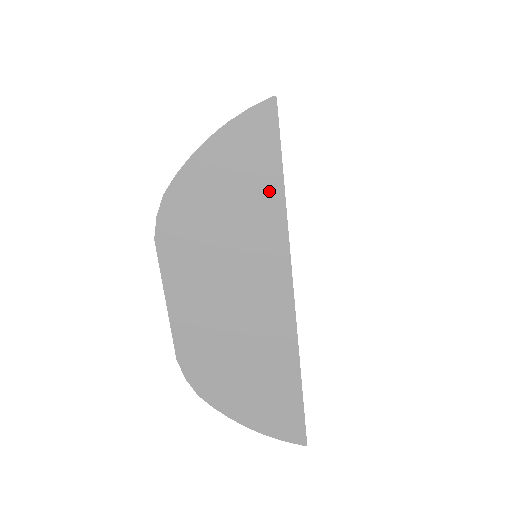
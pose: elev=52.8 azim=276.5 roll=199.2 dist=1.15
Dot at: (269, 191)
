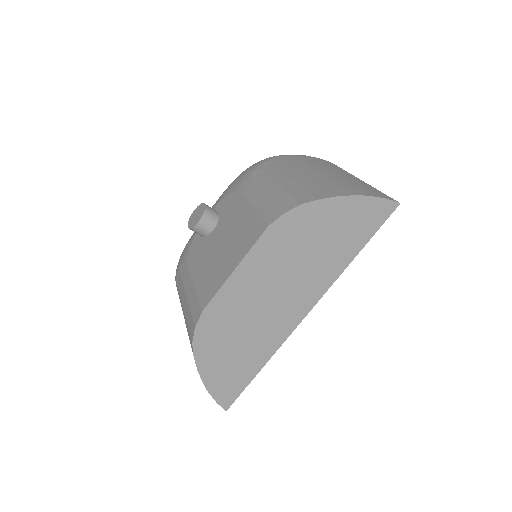
Dot at: (351, 249)
